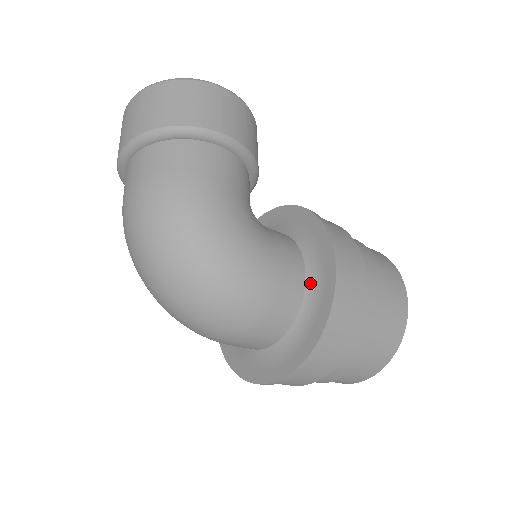
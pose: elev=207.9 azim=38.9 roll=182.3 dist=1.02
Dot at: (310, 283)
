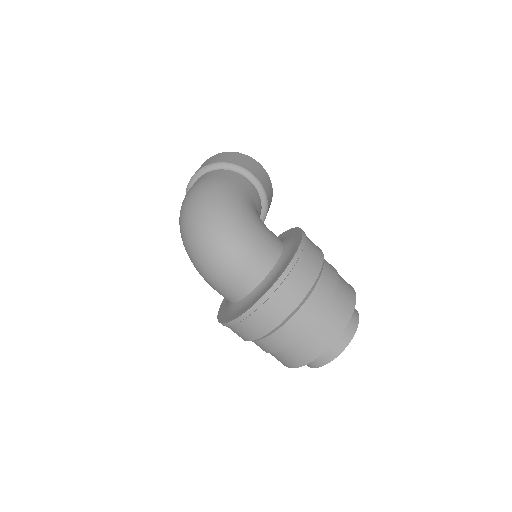
Dot at: (285, 252)
